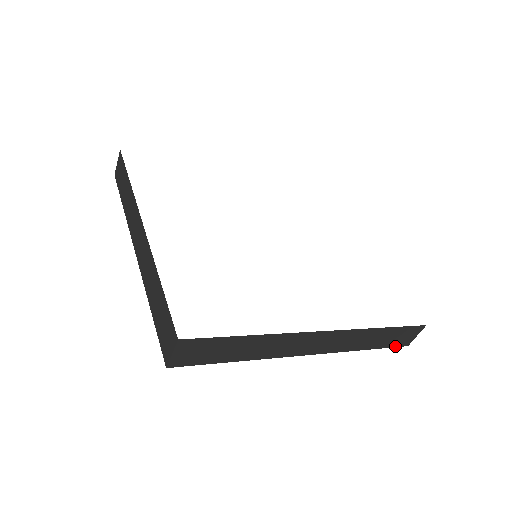
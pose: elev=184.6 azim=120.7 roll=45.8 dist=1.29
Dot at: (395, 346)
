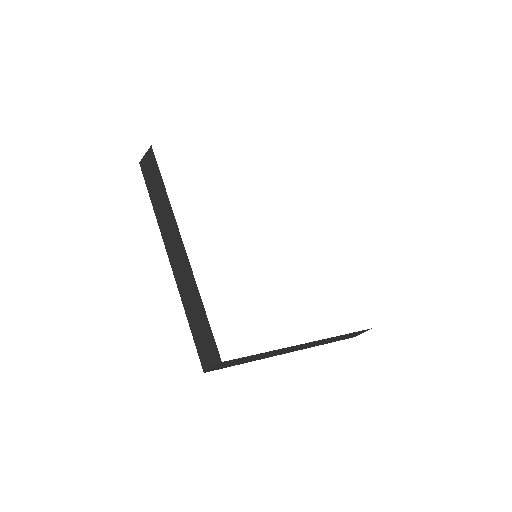
Dot at: (347, 338)
